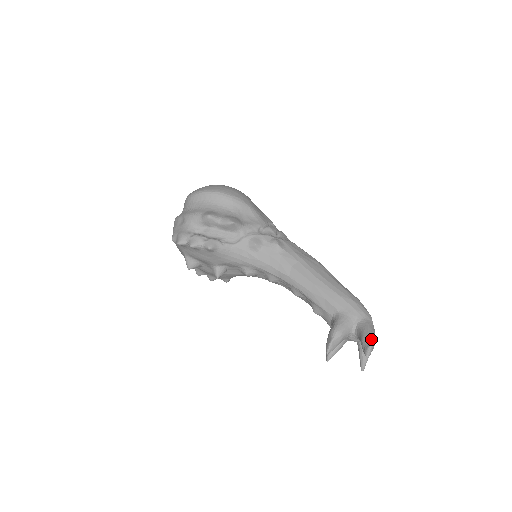
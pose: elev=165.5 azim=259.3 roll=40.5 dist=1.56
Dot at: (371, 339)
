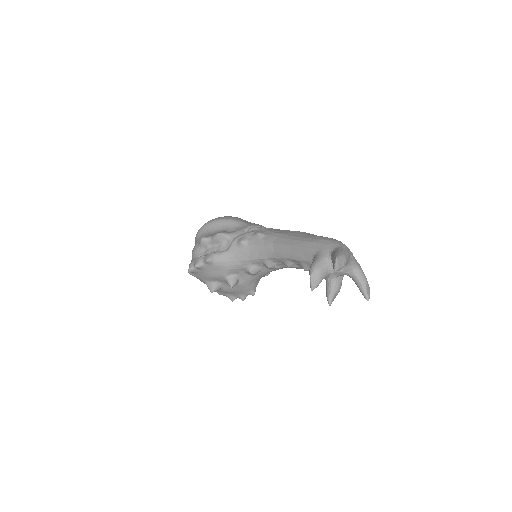
Dot at: (336, 256)
